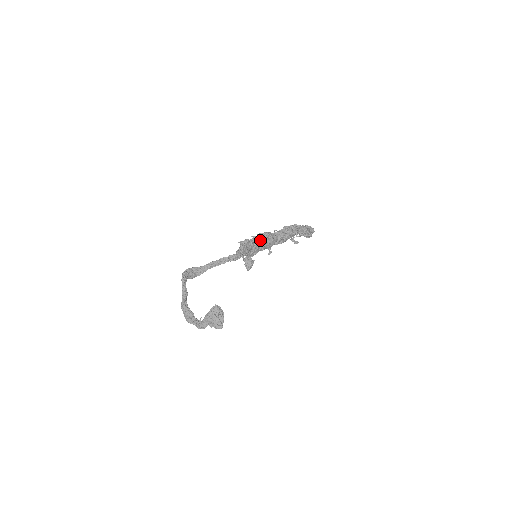
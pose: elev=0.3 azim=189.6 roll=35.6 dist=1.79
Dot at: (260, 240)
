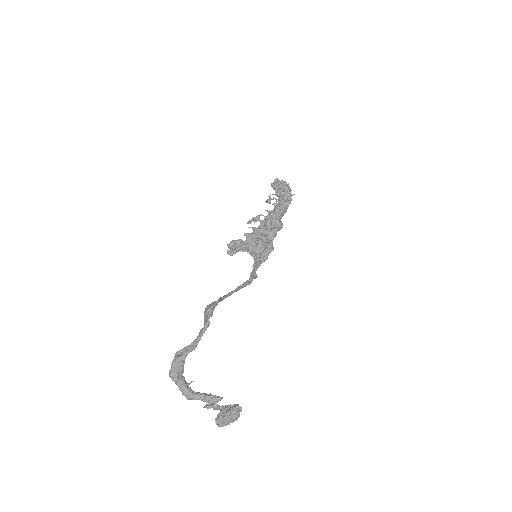
Dot at: occluded
